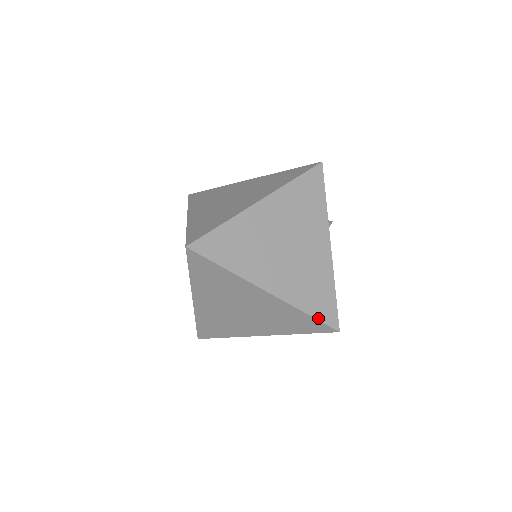
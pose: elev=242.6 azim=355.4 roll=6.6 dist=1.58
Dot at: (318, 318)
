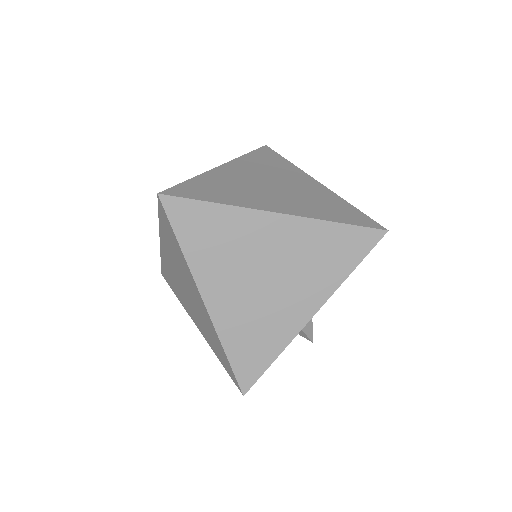
Dot at: (353, 224)
